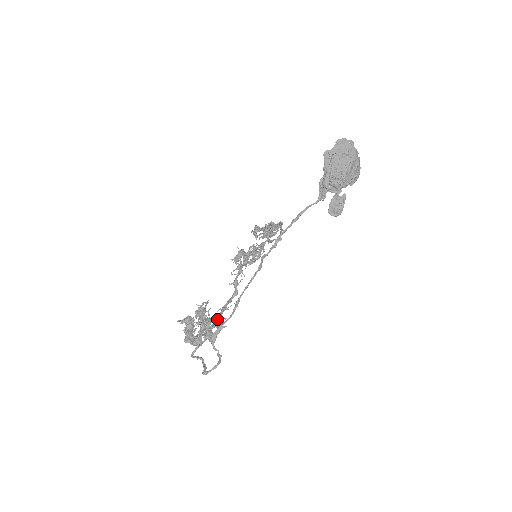
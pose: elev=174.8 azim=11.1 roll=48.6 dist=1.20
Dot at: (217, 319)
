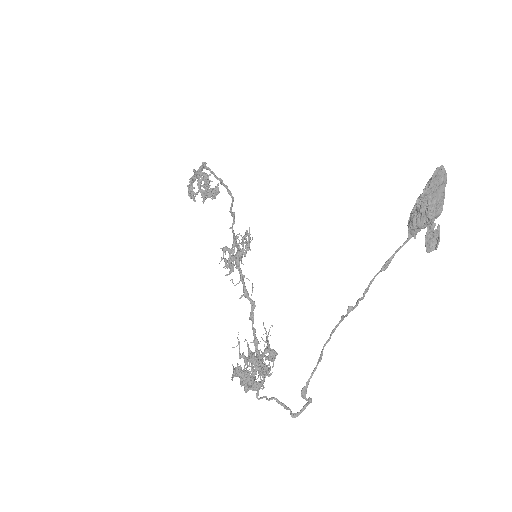
Dot at: (270, 355)
